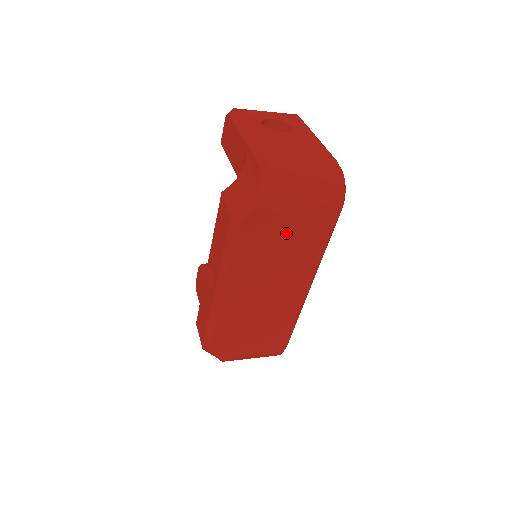
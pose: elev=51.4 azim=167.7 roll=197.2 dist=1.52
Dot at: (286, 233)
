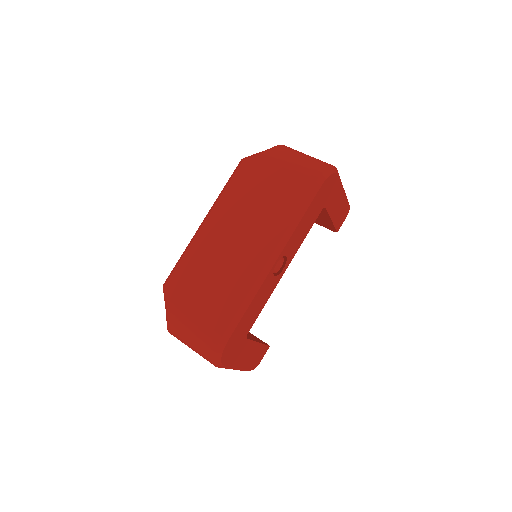
Dot at: (270, 183)
